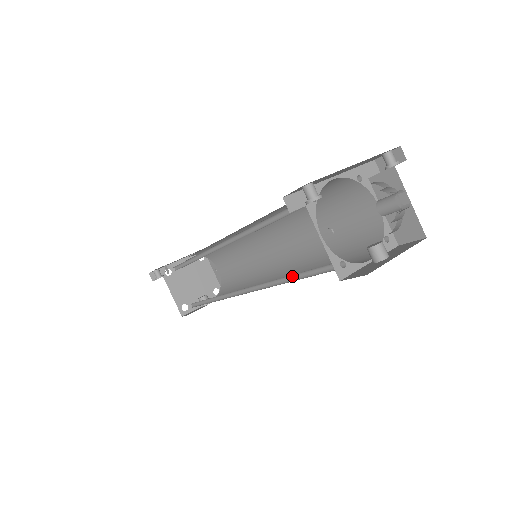
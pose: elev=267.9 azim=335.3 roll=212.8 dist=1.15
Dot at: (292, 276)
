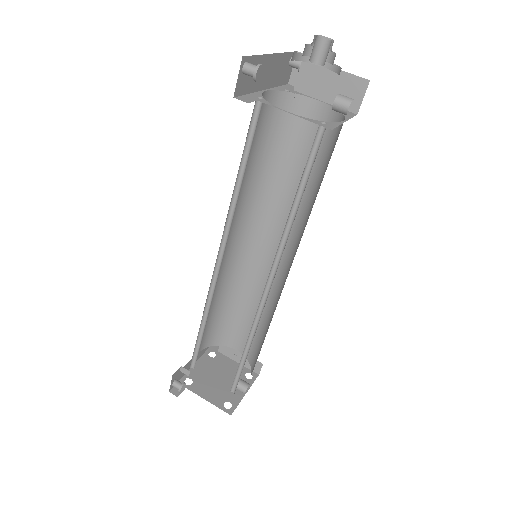
Dot at: (295, 204)
